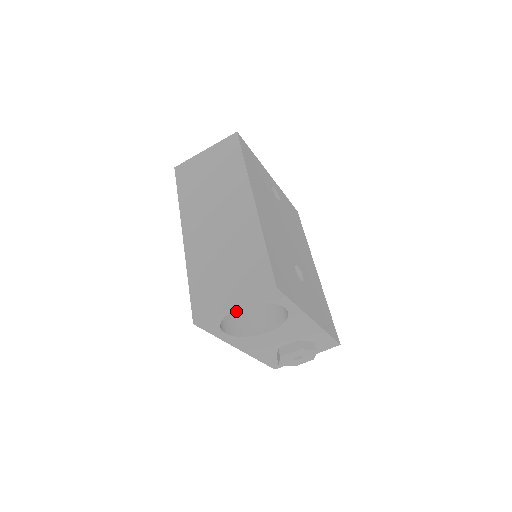
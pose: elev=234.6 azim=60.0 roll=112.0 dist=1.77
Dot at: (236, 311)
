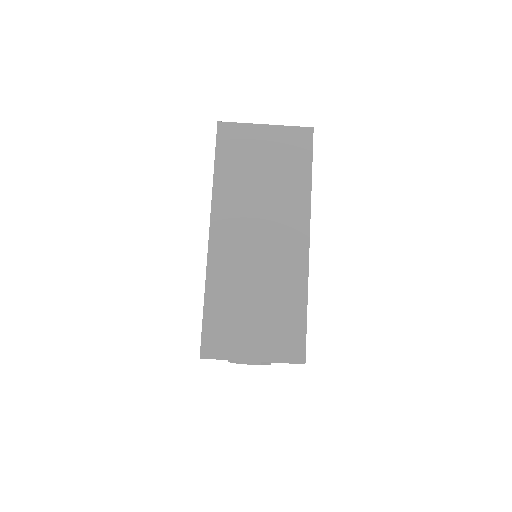
Dot at: occluded
